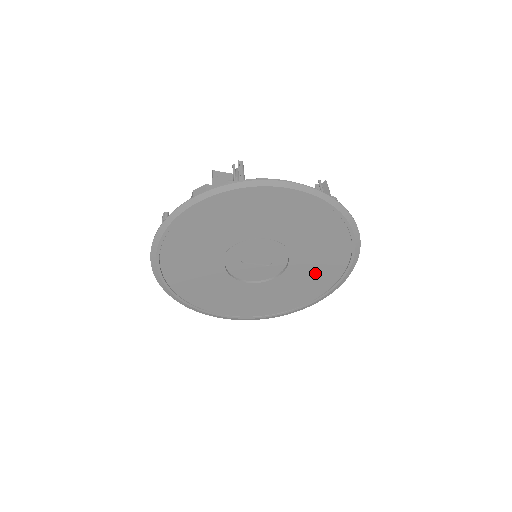
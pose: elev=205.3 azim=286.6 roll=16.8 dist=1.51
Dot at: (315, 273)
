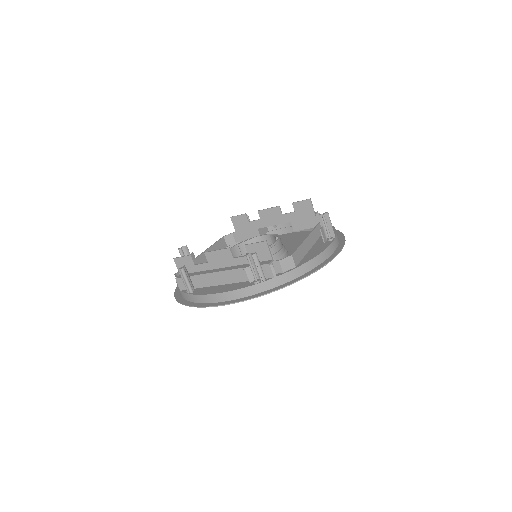
Dot at: occluded
